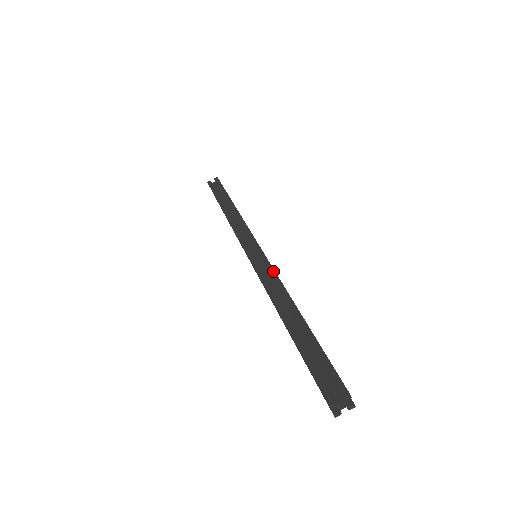
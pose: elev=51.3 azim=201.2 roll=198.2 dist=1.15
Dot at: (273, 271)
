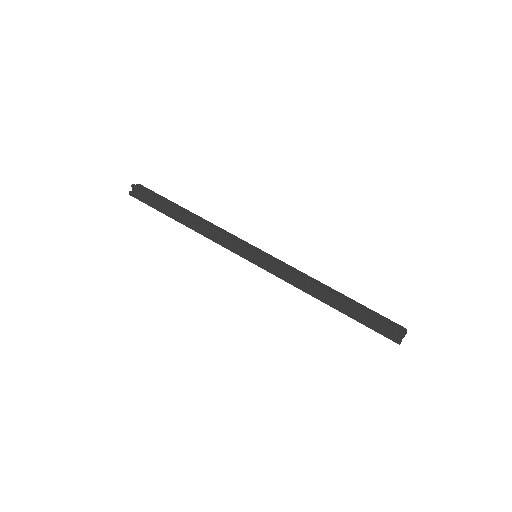
Dot at: occluded
